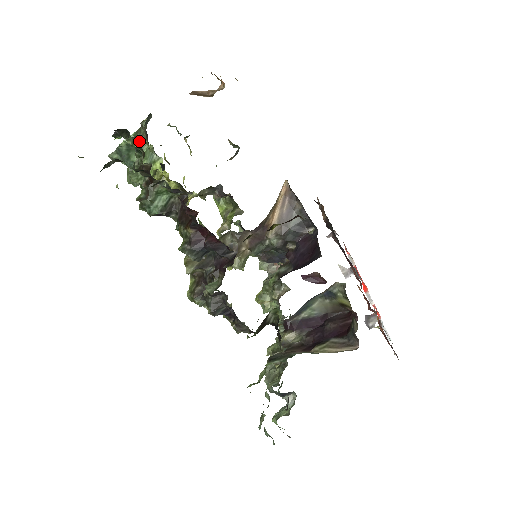
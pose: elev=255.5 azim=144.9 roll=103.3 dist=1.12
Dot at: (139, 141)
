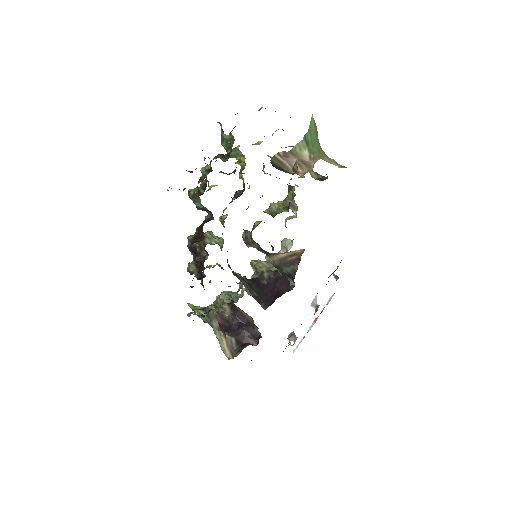
Dot at: occluded
